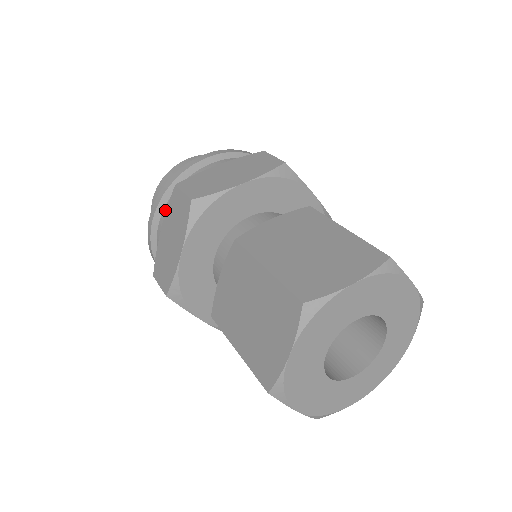
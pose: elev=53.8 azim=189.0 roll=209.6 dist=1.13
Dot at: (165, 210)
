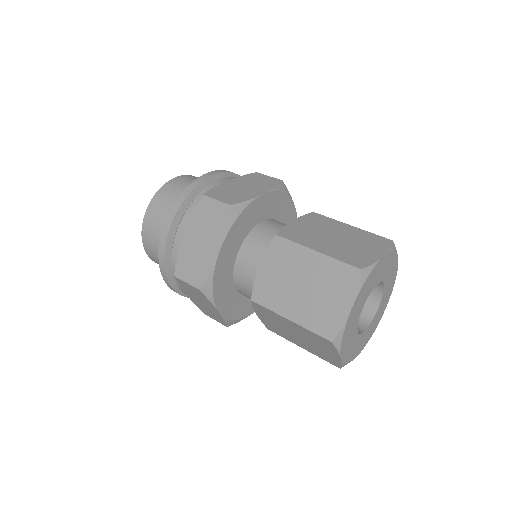
Dot at: (185, 217)
